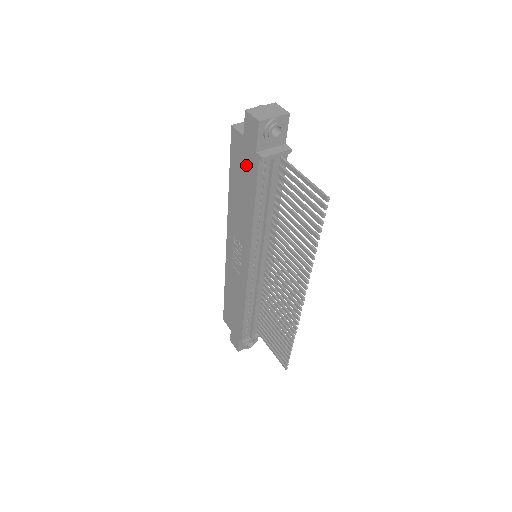
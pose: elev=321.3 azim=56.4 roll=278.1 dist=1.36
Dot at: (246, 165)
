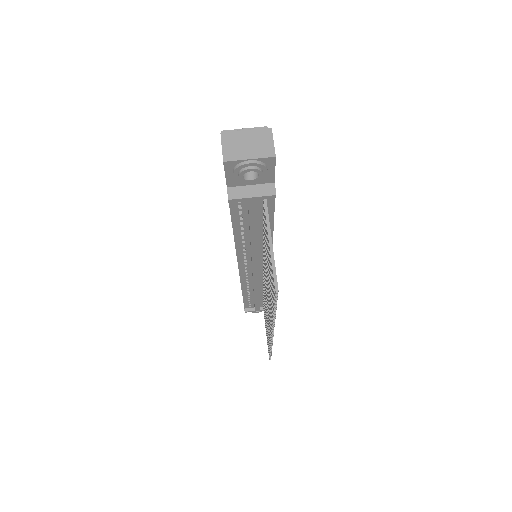
Dot at: occluded
